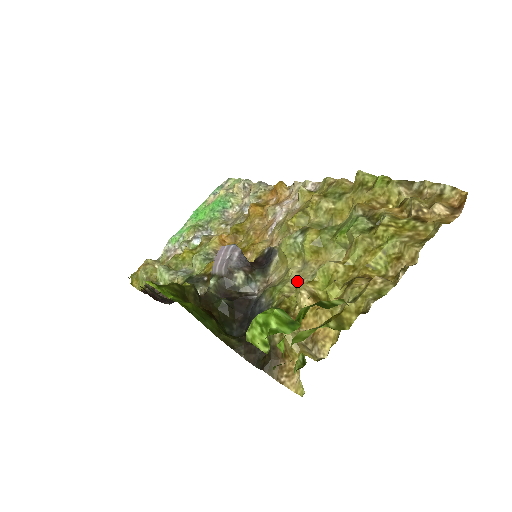
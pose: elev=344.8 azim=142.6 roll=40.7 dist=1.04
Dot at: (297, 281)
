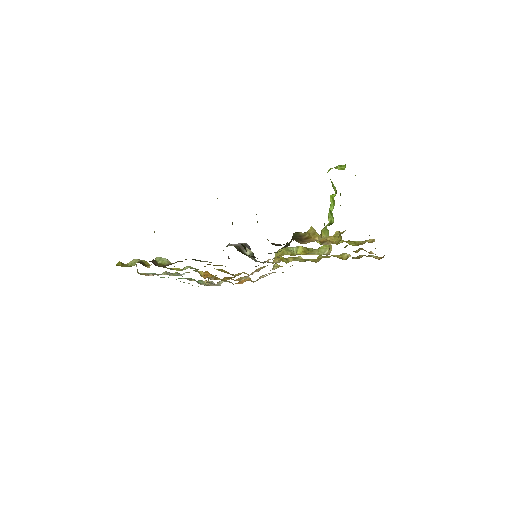
Dot at: occluded
